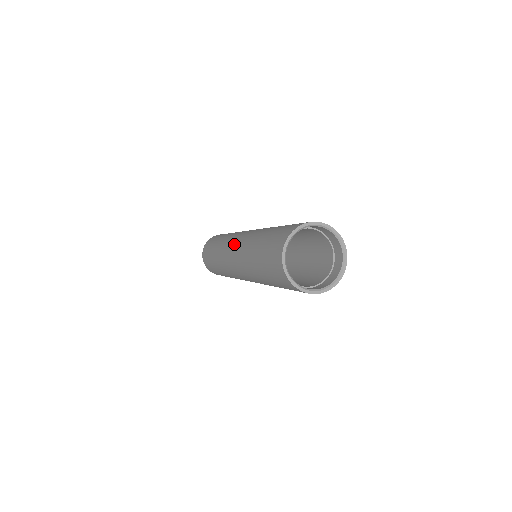
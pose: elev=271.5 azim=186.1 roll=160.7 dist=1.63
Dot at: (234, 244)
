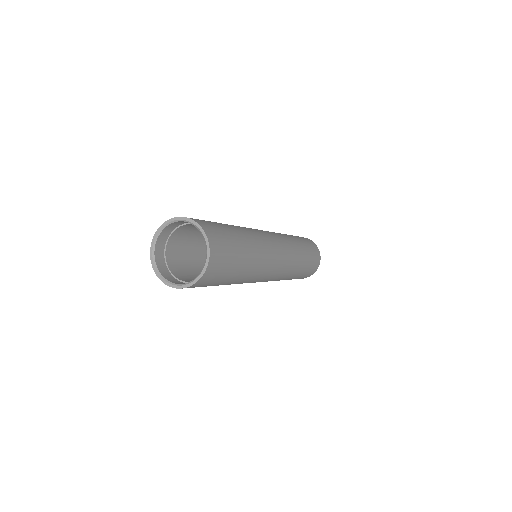
Dot at: occluded
